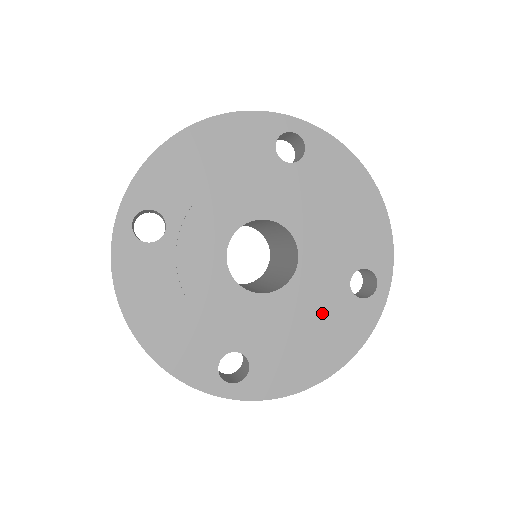
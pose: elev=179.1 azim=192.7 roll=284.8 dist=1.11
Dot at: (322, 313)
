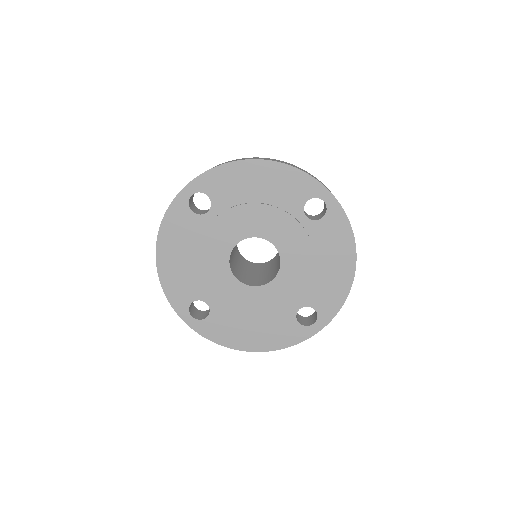
Dot at: (314, 248)
